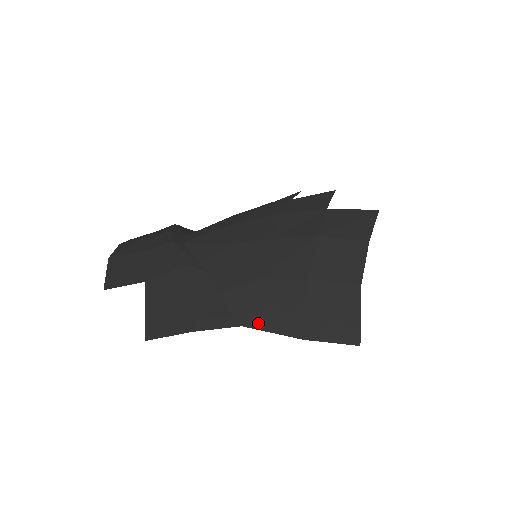
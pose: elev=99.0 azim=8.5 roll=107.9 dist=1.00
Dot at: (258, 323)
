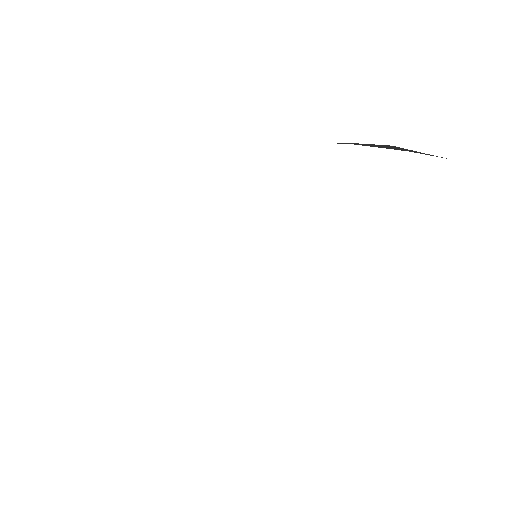
Dot at: occluded
